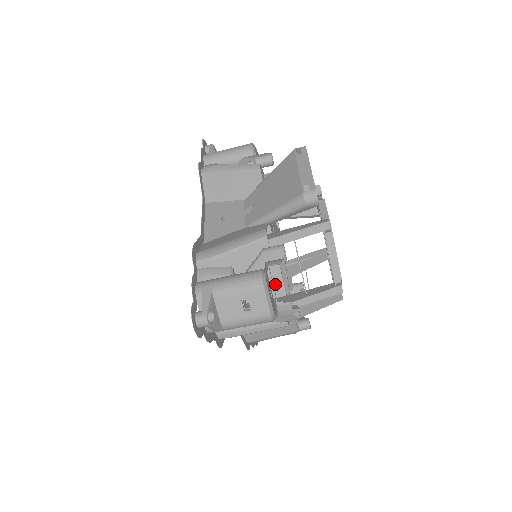
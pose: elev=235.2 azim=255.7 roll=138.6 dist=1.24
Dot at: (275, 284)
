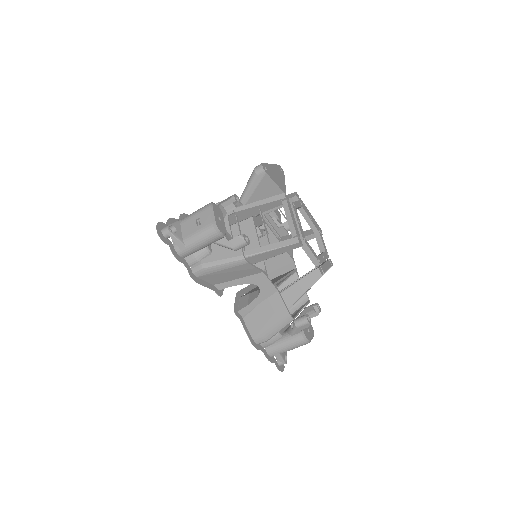
Dot at: occluded
